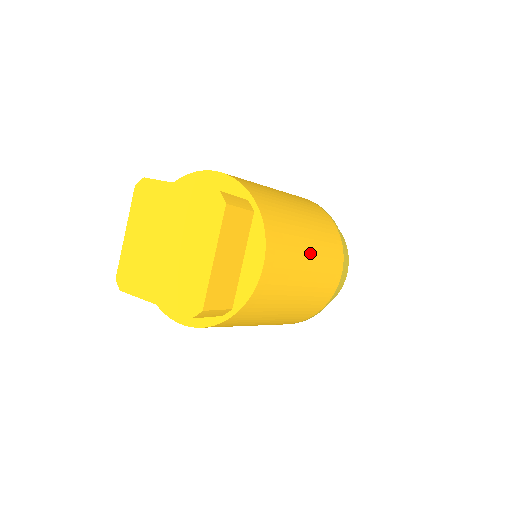
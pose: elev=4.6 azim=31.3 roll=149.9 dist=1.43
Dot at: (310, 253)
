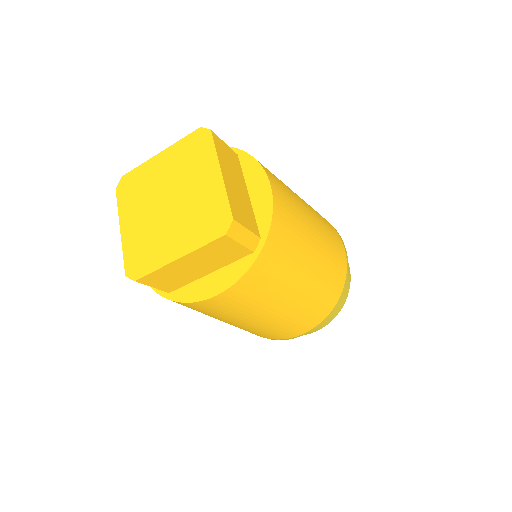
Dot at: (279, 310)
